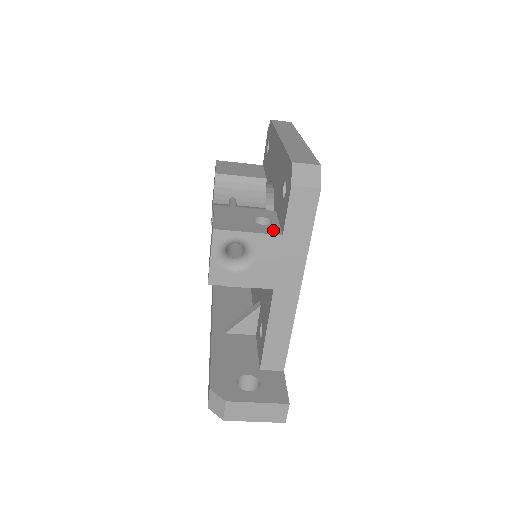
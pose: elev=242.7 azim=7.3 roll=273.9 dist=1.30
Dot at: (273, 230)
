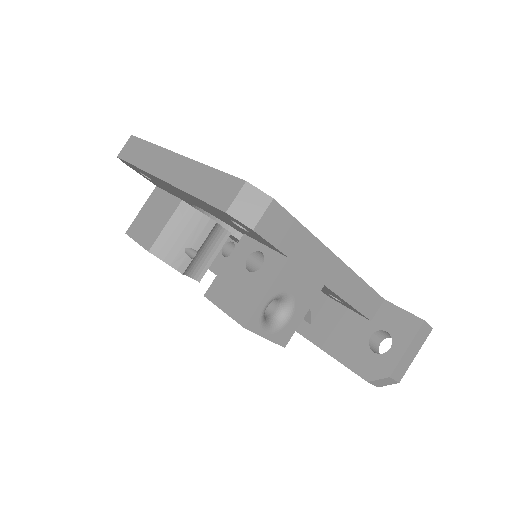
Dot at: (276, 263)
